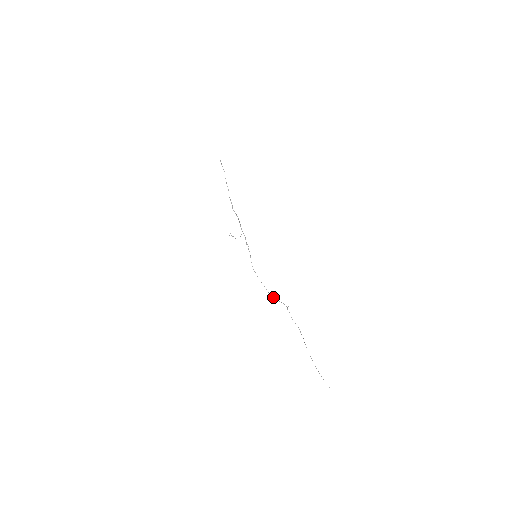
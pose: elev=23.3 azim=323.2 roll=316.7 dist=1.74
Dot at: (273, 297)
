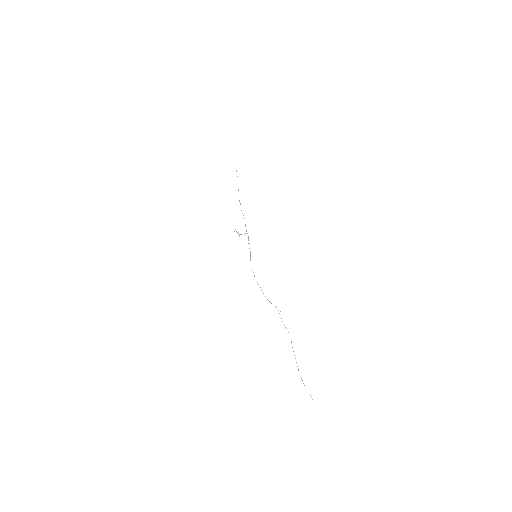
Dot at: occluded
